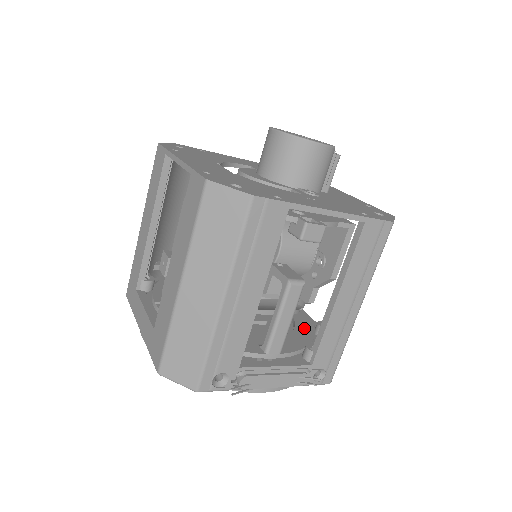
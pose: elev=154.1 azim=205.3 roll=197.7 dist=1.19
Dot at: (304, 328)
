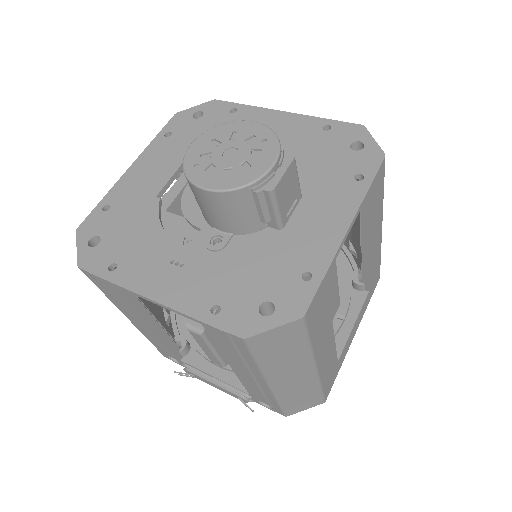
Dot at: occluded
